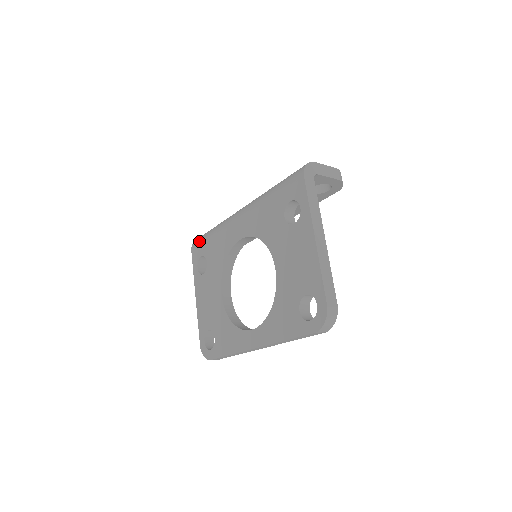
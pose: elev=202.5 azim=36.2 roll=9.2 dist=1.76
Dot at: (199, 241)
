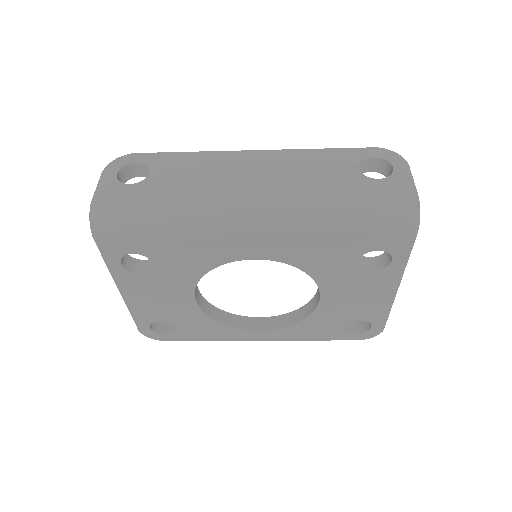
Dot at: (121, 233)
